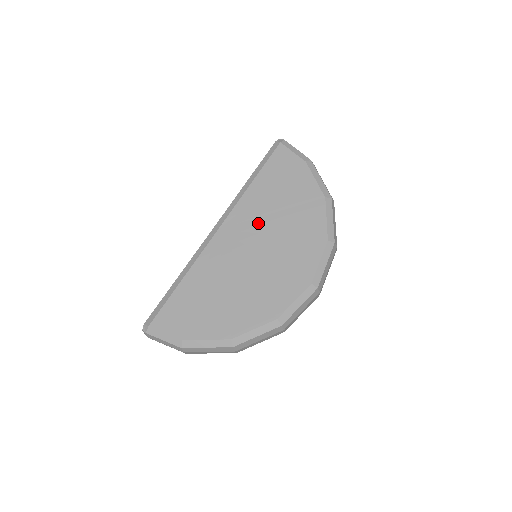
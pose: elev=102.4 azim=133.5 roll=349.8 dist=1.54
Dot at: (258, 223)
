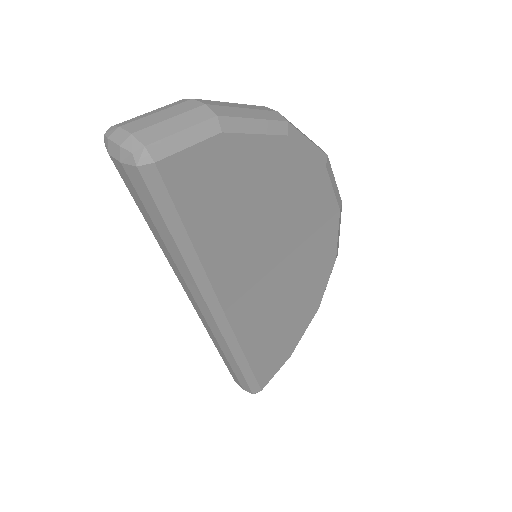
Dot at: (252, 254)
